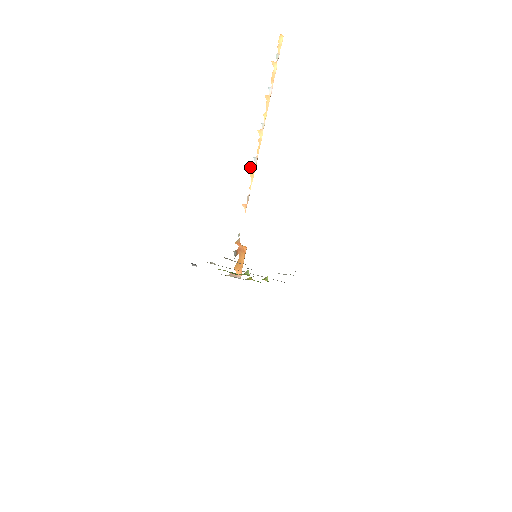
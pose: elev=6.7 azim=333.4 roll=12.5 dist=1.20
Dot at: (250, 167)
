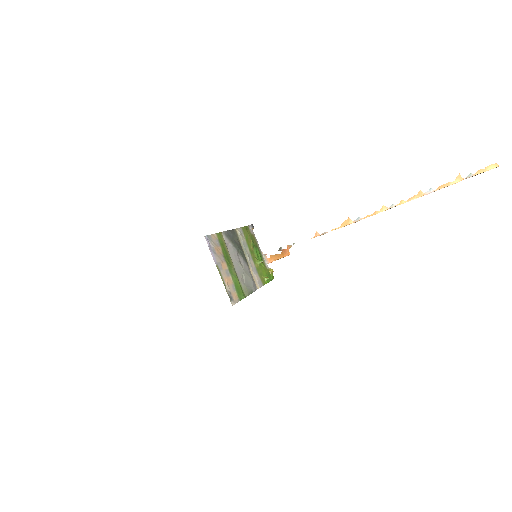
Dot at: (349, 219)
